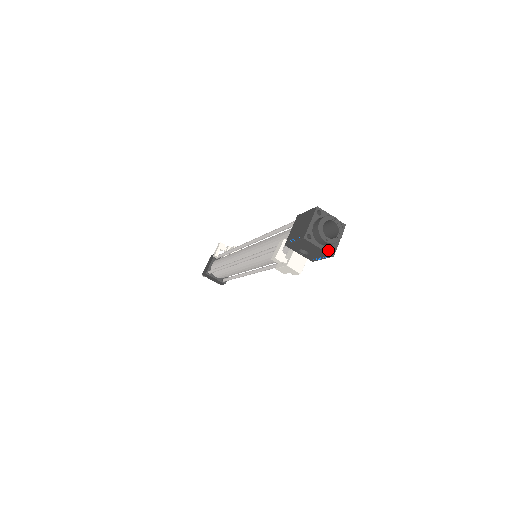
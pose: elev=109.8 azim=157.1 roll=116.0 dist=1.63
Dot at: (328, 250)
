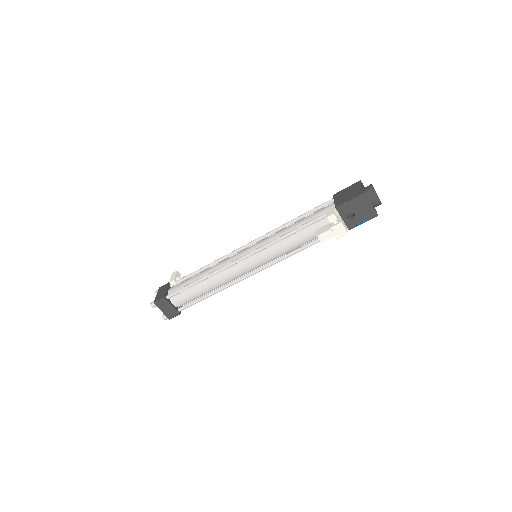
Dot at: (375, 210)
